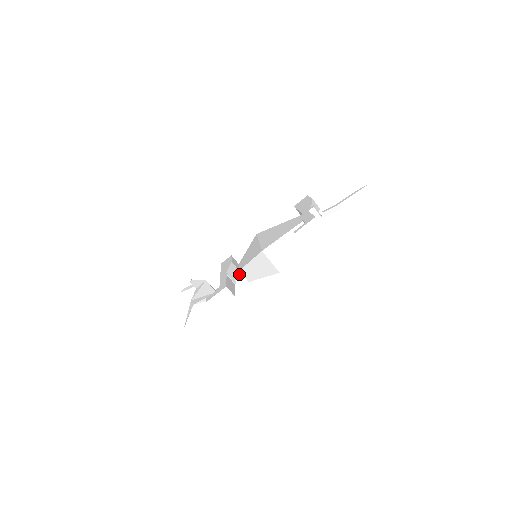
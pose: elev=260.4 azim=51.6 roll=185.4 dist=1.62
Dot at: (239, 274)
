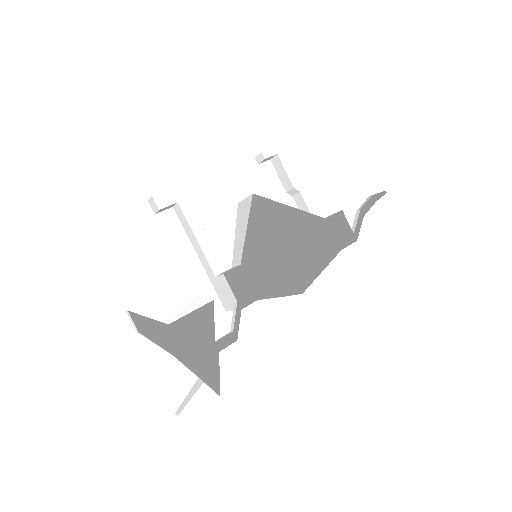
Dot at: occluded
